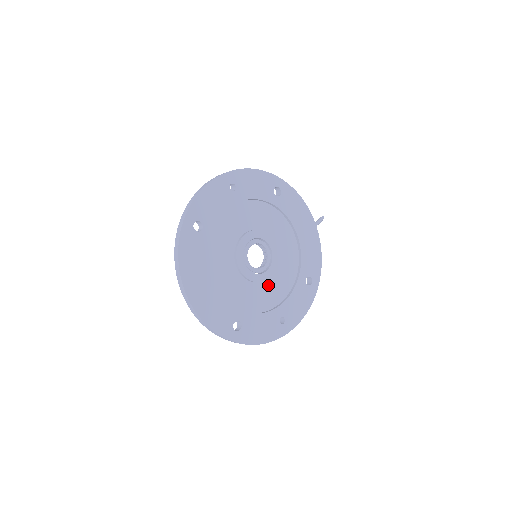
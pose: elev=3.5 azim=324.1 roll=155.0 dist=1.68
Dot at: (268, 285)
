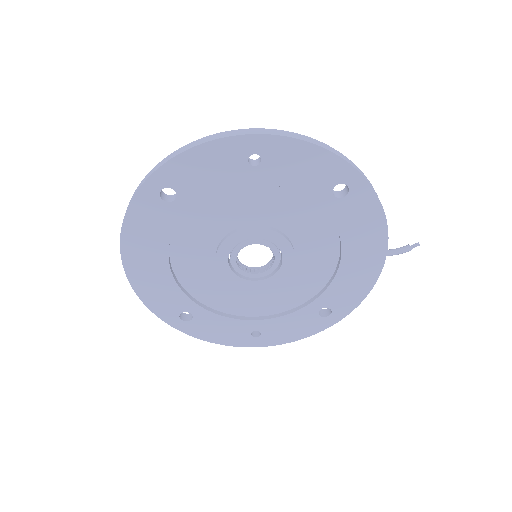
Dot at: (257, 292)
